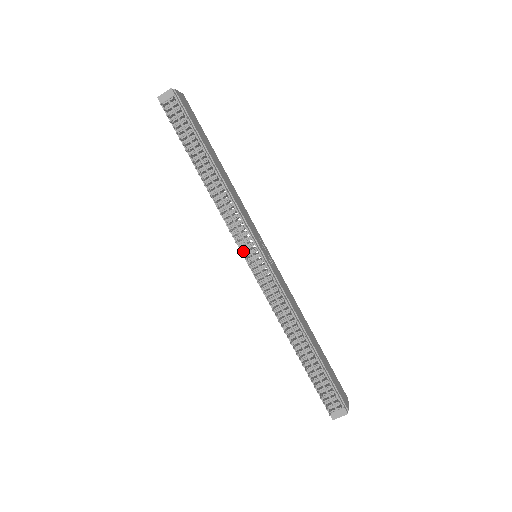
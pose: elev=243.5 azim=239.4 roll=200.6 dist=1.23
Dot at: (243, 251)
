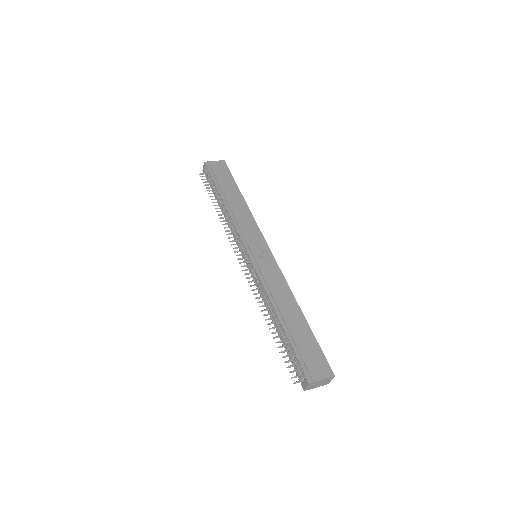
Dot at: (241, 254)
